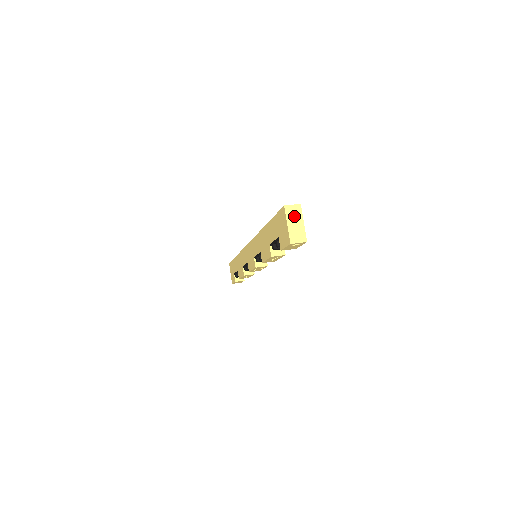
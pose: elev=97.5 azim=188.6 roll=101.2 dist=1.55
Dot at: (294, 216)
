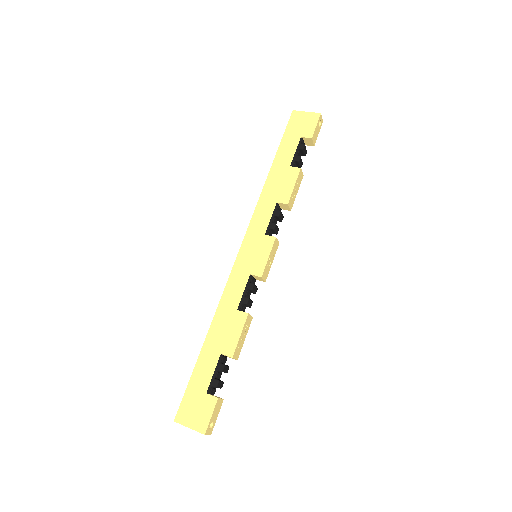
Dot at: occluded
